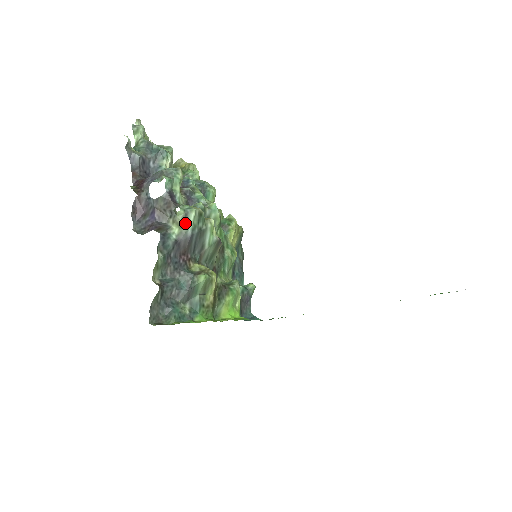
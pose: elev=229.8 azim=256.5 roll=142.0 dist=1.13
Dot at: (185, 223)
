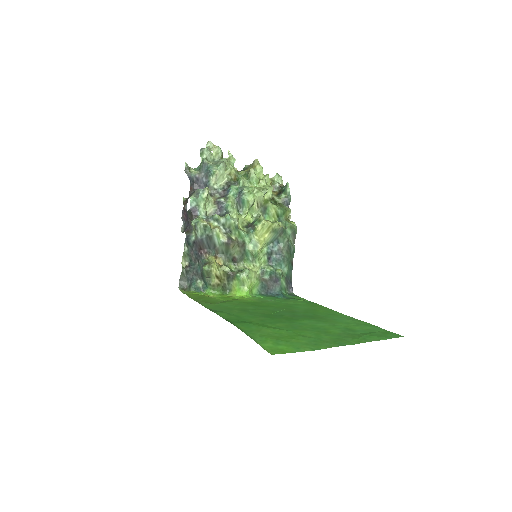
Dot at: (196, 231)
